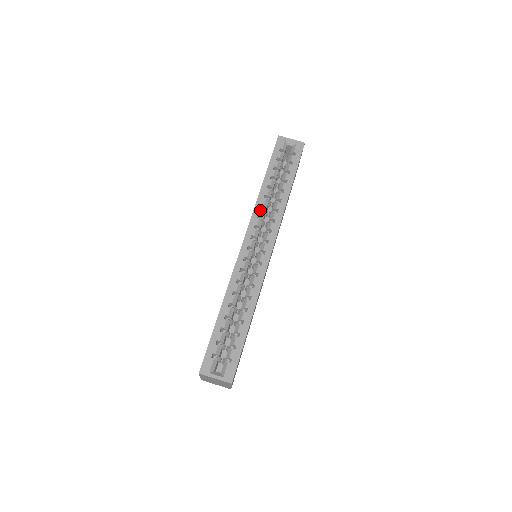
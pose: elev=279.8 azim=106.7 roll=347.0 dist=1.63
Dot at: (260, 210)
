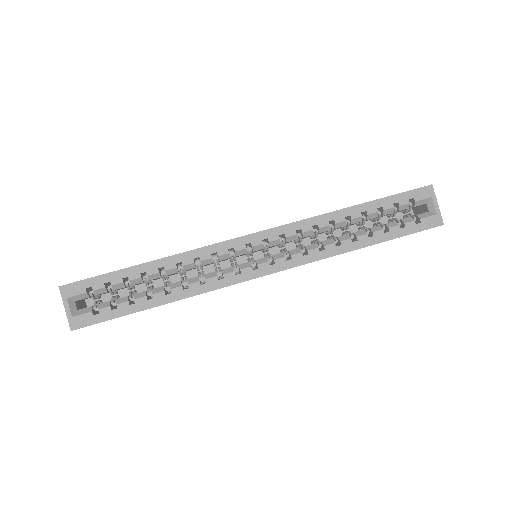
Dot at: (309, 227)
